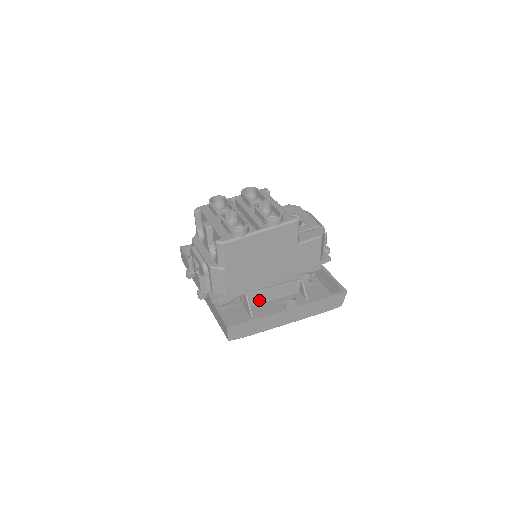
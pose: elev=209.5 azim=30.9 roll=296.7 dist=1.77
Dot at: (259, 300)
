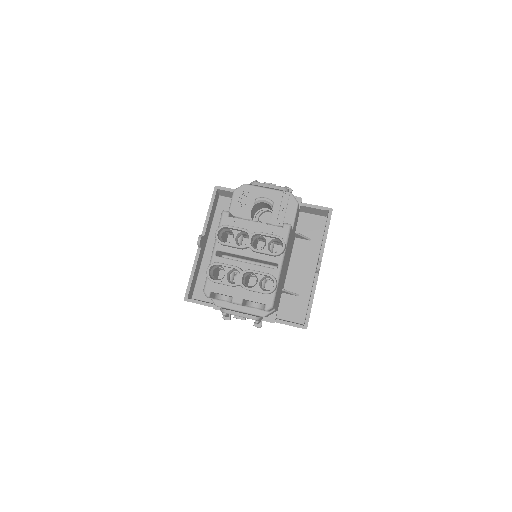
Dot at: (285, 277)
